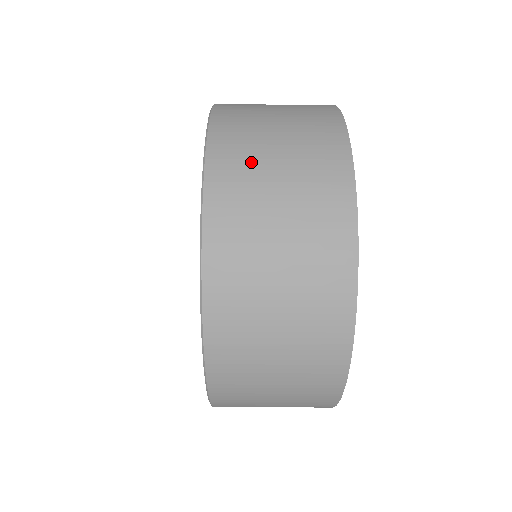
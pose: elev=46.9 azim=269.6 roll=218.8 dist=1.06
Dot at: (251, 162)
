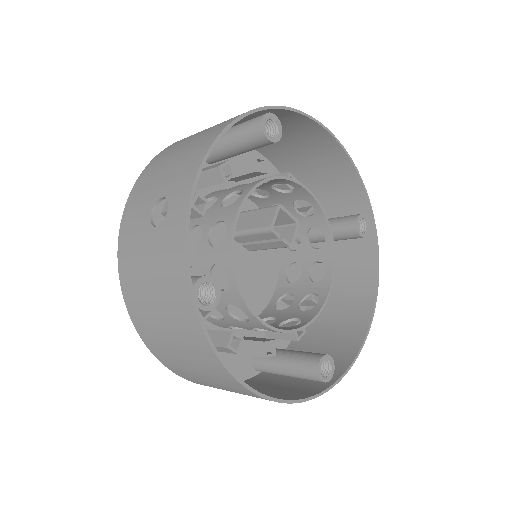
Dot at: (155, 333)
